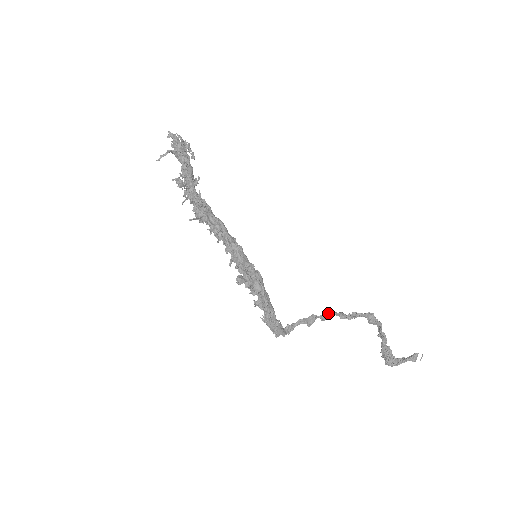
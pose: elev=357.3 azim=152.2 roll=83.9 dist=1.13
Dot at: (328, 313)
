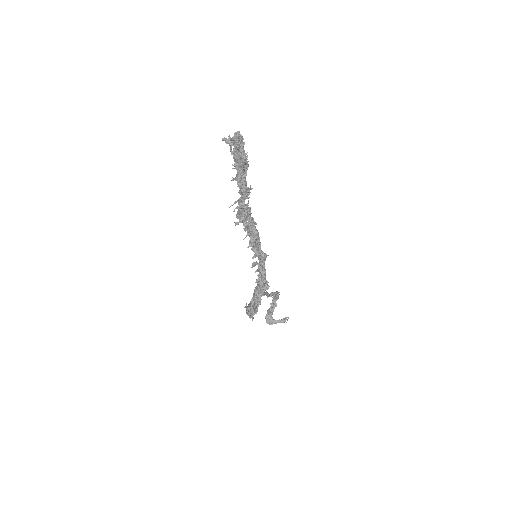
Dot at: occluded
